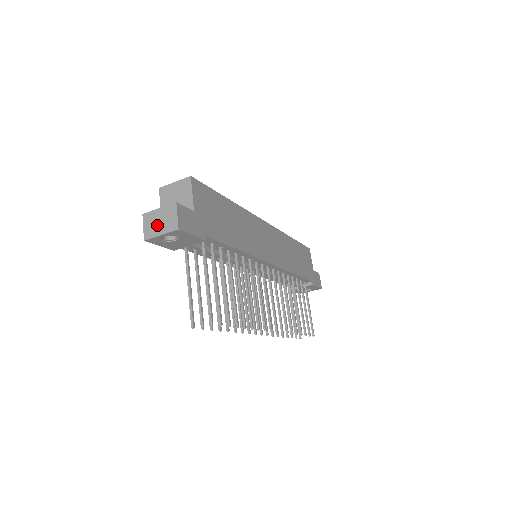
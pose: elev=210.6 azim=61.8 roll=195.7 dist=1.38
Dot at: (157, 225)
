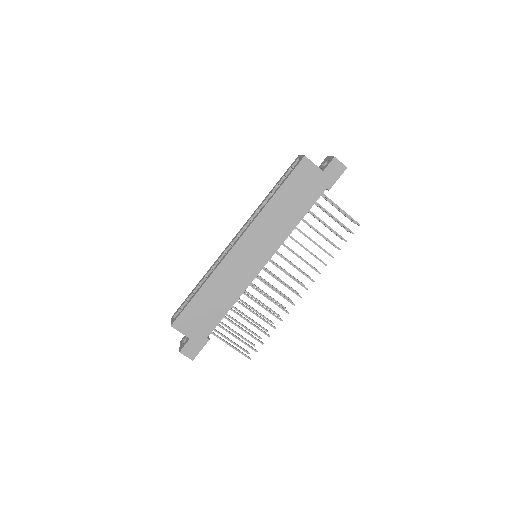
Dot at: occluded
